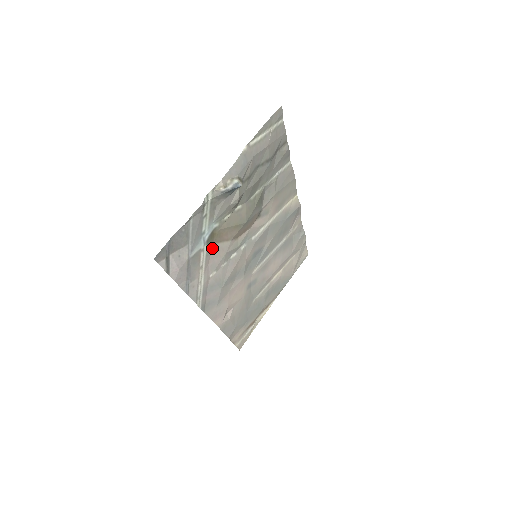
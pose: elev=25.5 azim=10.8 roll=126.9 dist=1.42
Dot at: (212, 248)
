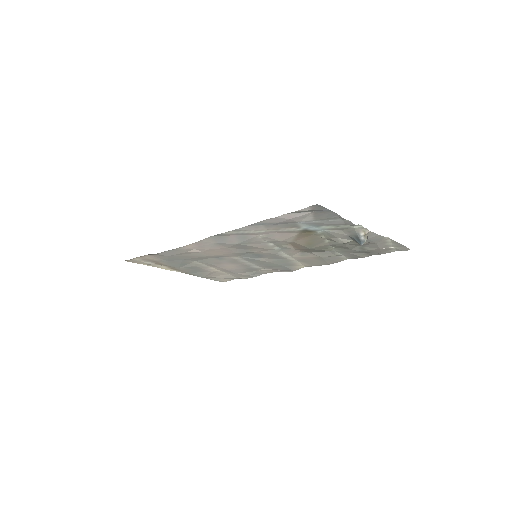
Dot at: (294, 232)
